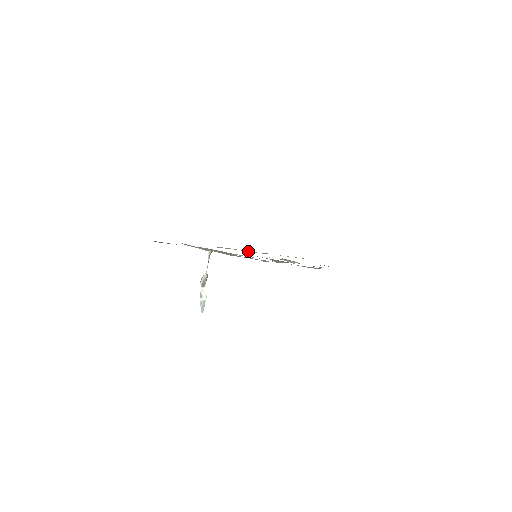
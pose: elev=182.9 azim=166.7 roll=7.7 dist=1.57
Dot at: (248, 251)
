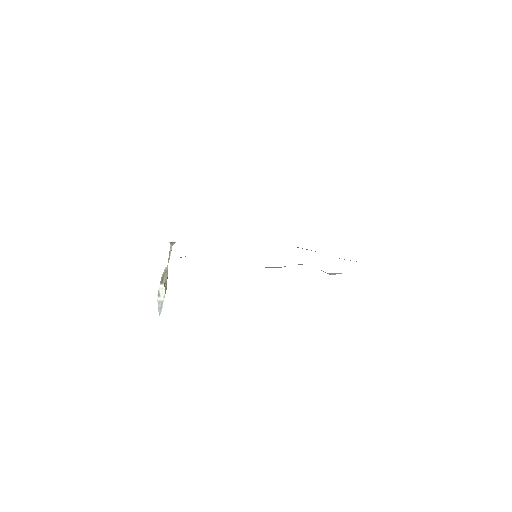
Dot at: occluded
